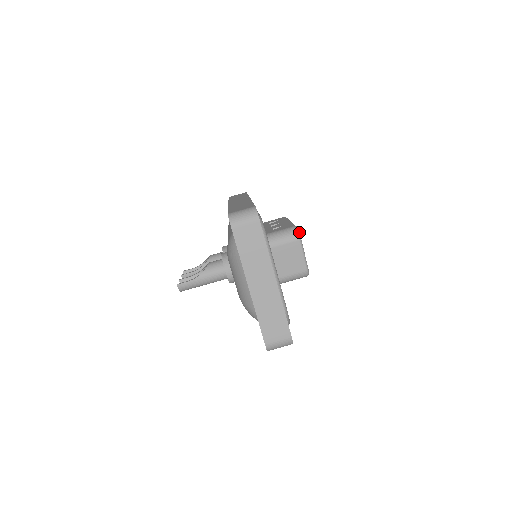
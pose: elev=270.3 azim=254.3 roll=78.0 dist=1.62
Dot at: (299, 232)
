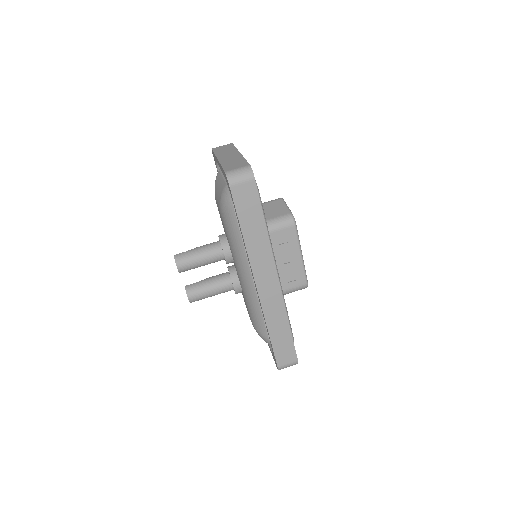
Dot at: occluded
